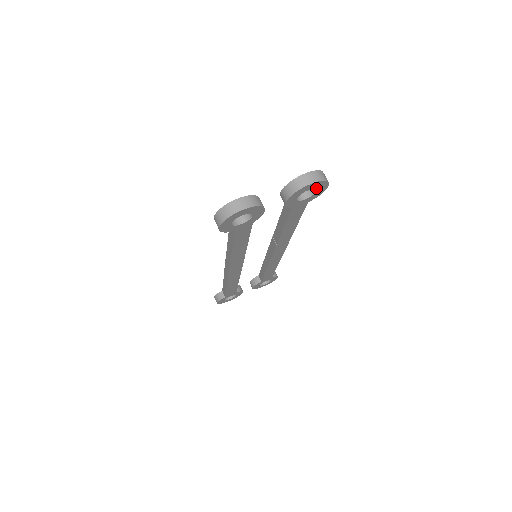
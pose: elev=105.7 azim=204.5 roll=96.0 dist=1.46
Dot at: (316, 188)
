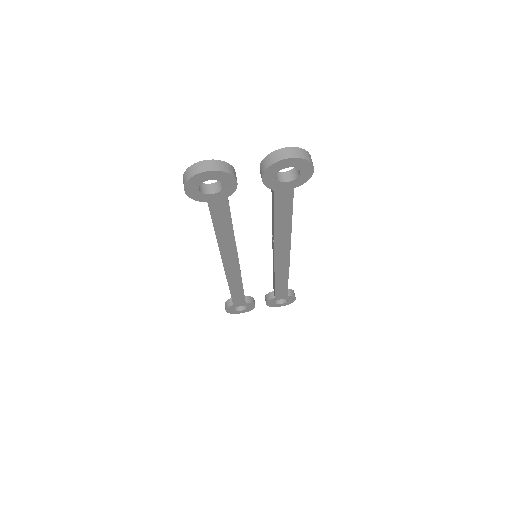
Dot at: (297, 168)
